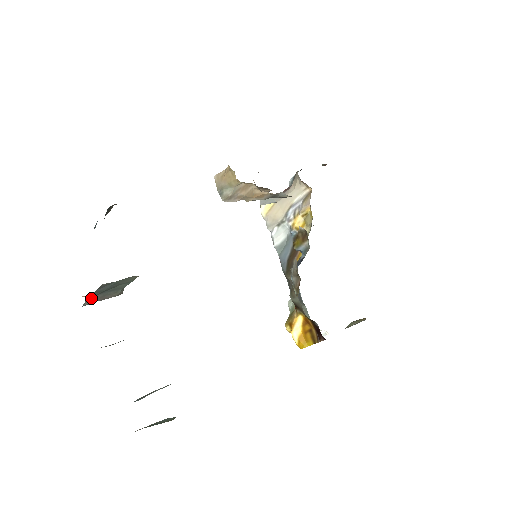
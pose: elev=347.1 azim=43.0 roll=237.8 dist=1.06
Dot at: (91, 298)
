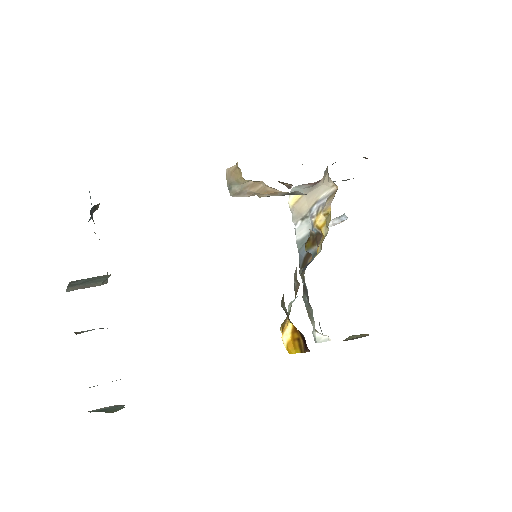
Dot at: (72, 287)
